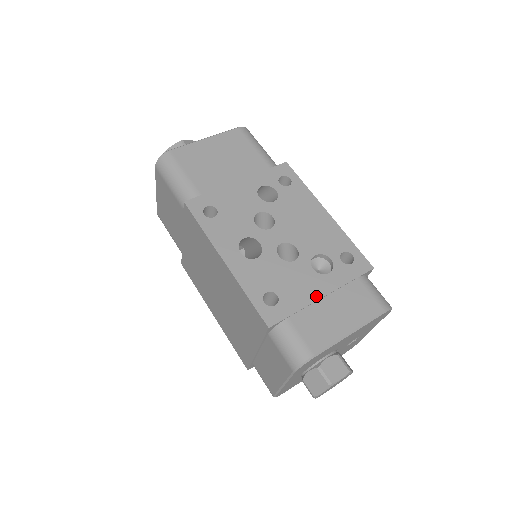
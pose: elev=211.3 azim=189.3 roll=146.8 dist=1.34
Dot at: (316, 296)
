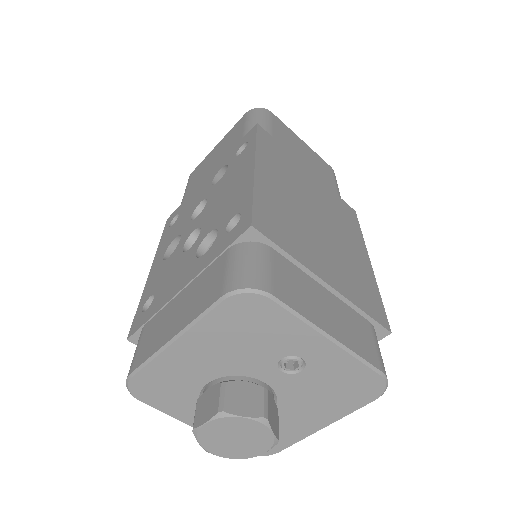
Dot at: (176, 291)
